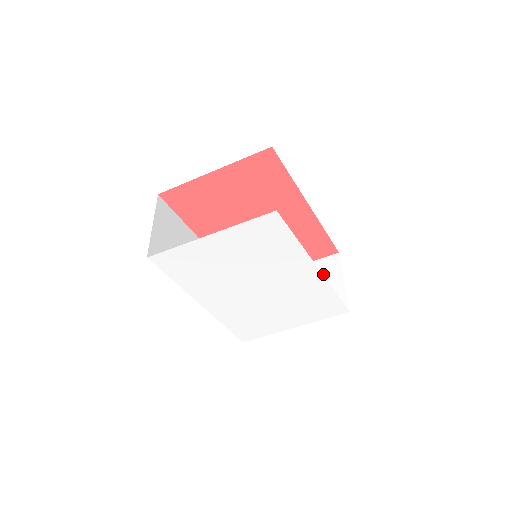
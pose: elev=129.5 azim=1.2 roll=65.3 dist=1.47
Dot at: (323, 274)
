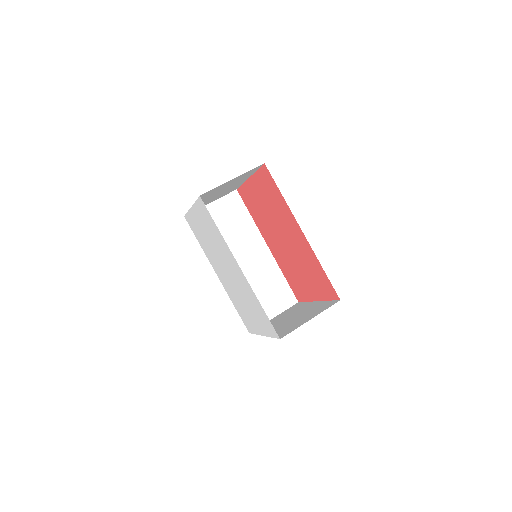
Dot at: (315, 310)
